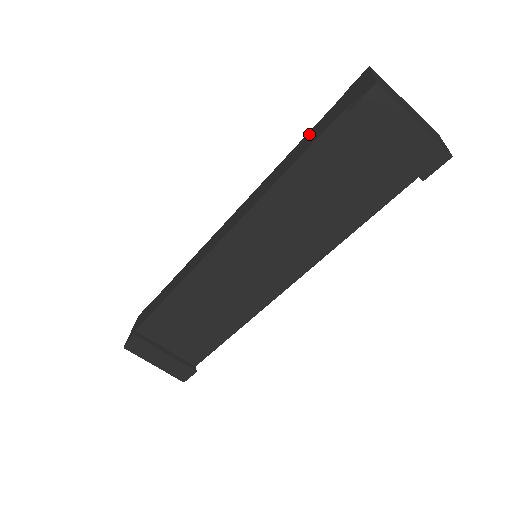
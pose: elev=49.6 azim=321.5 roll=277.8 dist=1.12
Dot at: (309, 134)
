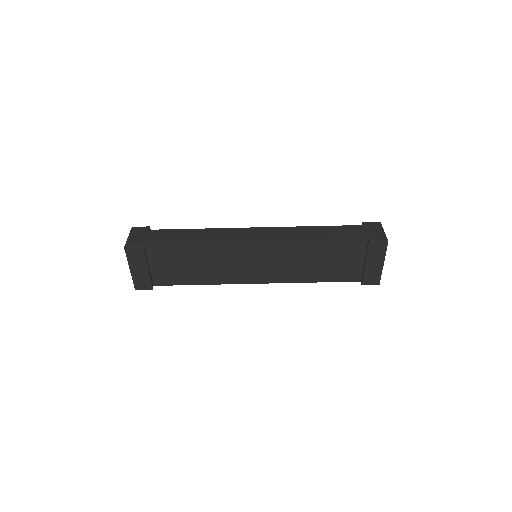
Dot at: (338, 228)
